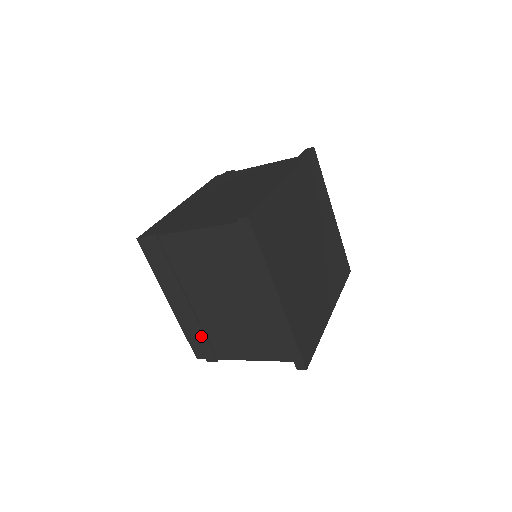
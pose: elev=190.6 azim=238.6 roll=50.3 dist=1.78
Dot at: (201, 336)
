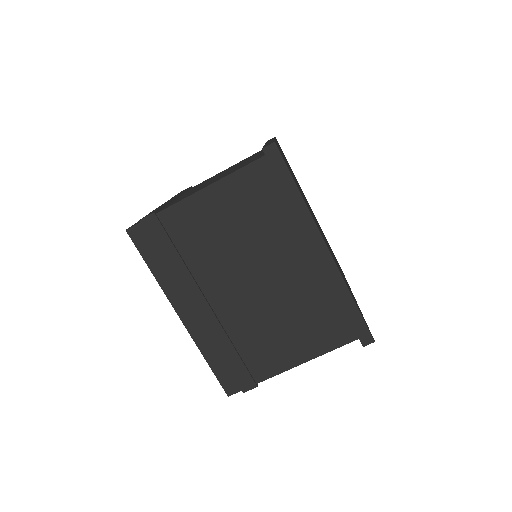
Dot at: occluded
